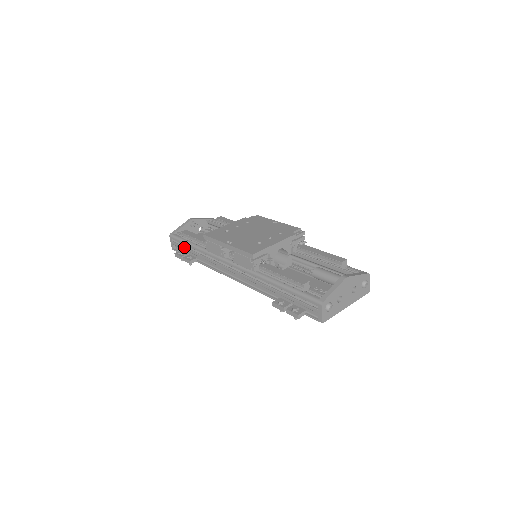
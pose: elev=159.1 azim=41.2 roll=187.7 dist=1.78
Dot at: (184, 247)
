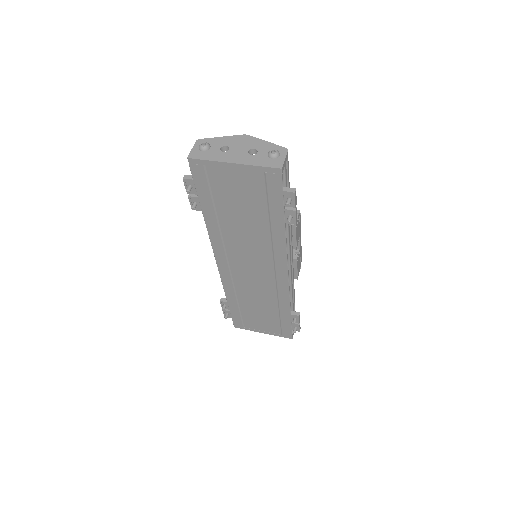
Dot at: occluded
